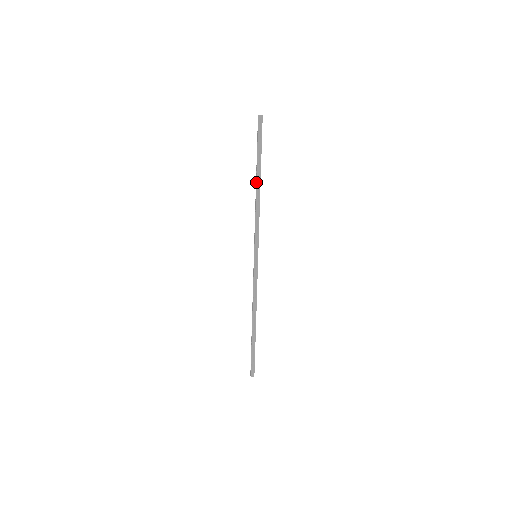
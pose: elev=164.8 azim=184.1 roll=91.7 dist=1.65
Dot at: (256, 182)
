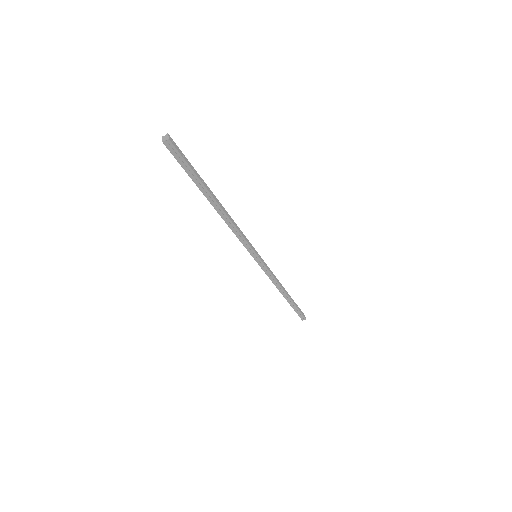
Dot at: occluded
